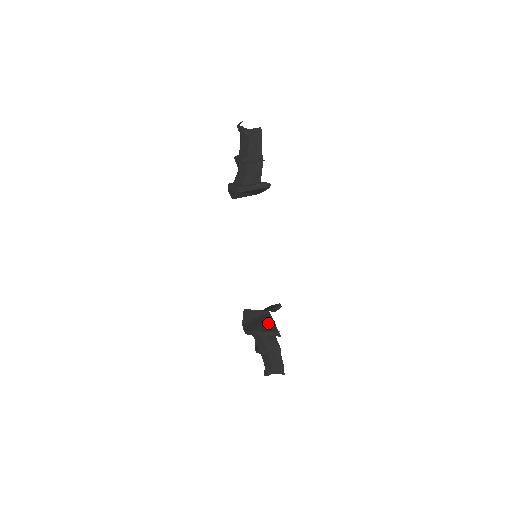
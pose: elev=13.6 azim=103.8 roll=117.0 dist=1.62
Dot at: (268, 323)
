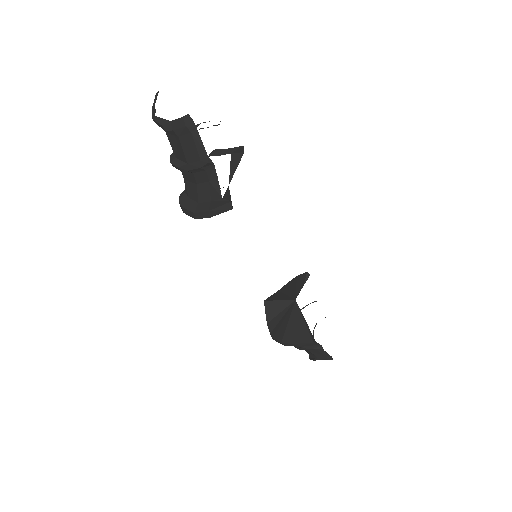
Dot at: (297, 326)
